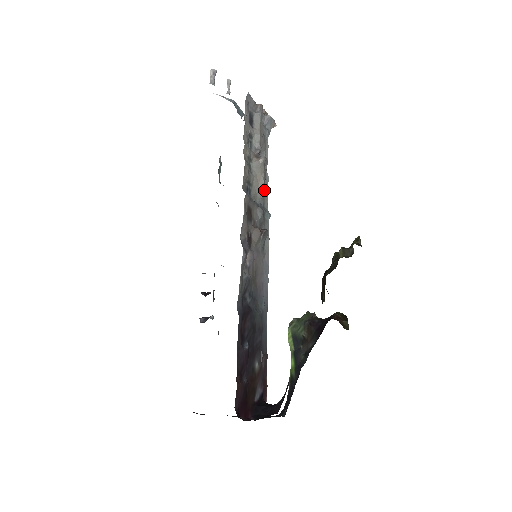
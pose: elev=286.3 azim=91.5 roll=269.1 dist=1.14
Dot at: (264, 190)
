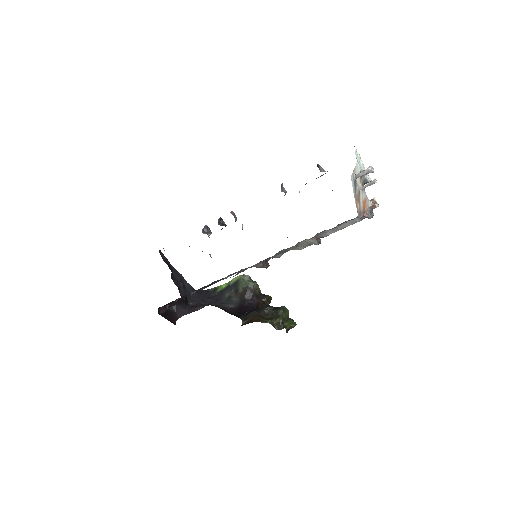
Dot at: occluded
